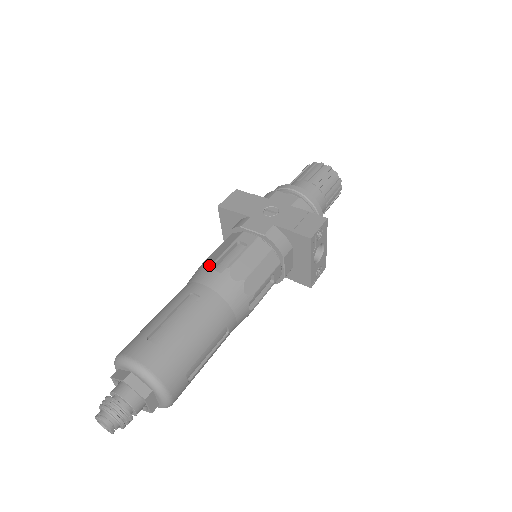
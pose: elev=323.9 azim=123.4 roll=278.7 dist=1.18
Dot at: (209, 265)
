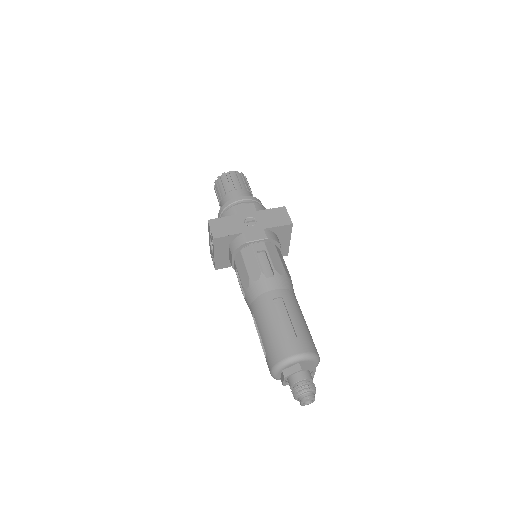
Dot at: (261, 277)
